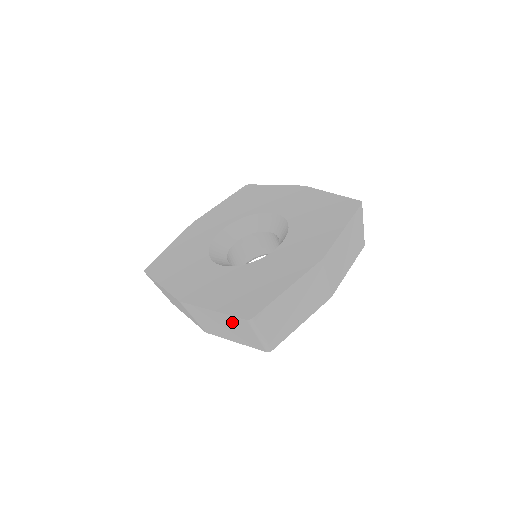
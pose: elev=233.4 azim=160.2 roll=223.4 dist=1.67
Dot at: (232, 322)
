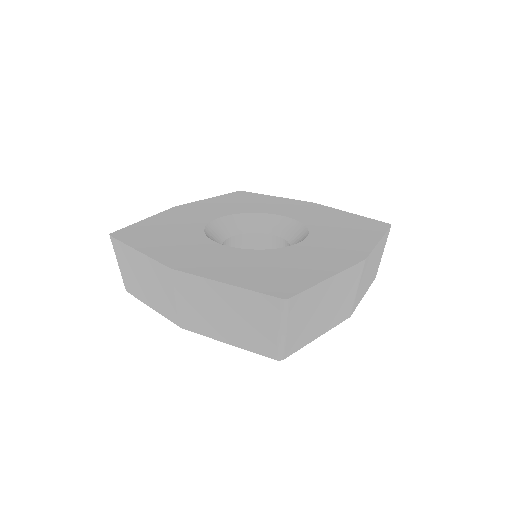
Dot at: (249, 304)
